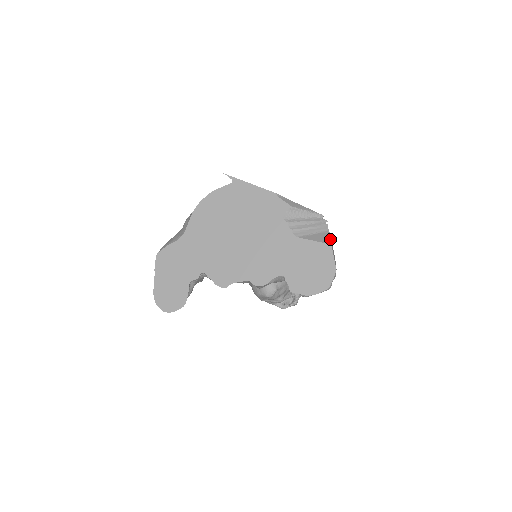
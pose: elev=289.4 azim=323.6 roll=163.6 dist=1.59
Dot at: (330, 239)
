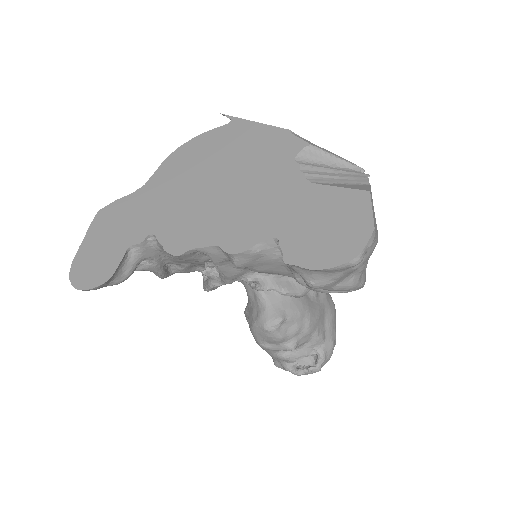
Dot at: (369, 188)
